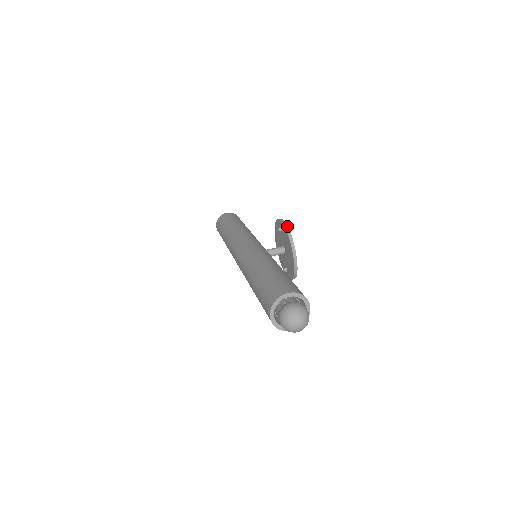
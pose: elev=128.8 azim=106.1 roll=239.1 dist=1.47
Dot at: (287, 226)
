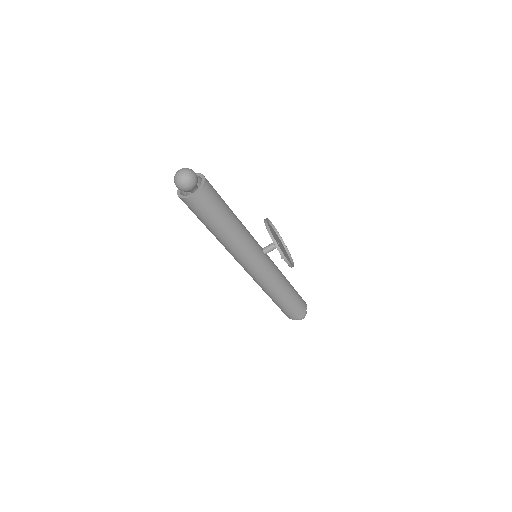
Dot at: (292, 266)
